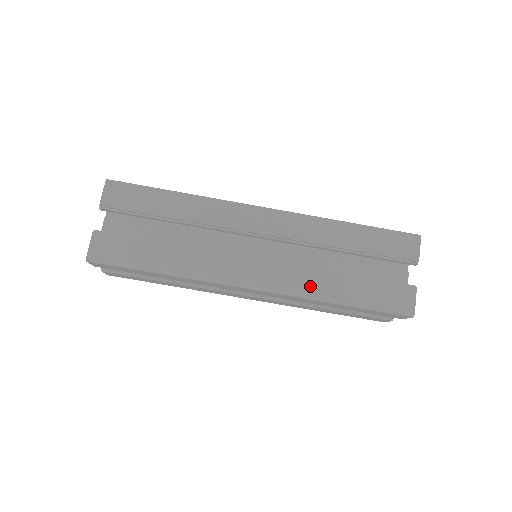
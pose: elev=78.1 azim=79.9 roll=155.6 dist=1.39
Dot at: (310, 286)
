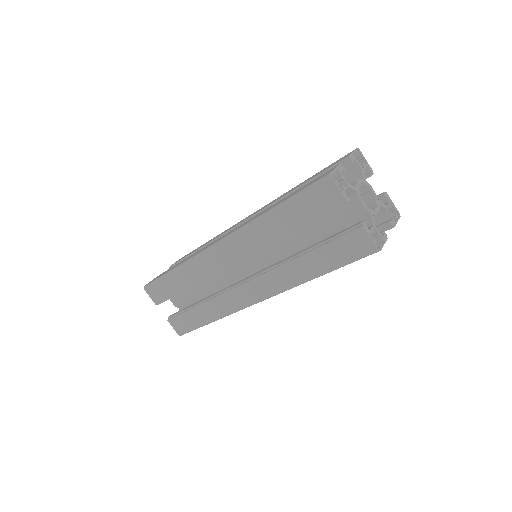
Dot at: (288, 279)
